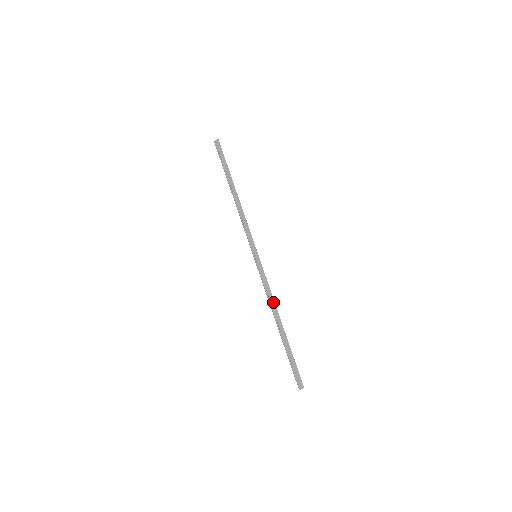
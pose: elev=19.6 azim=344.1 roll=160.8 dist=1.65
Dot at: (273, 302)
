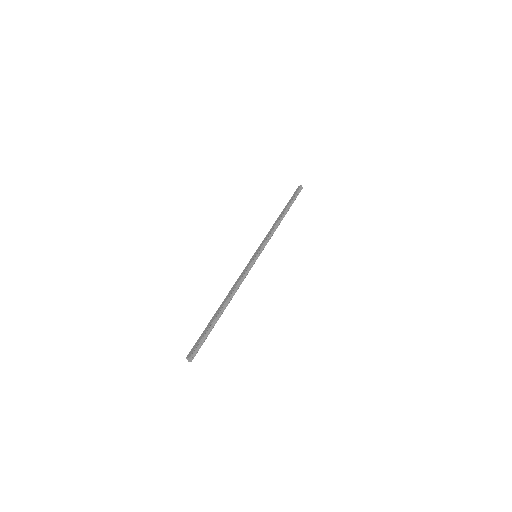
Dot at: (234, 287)
